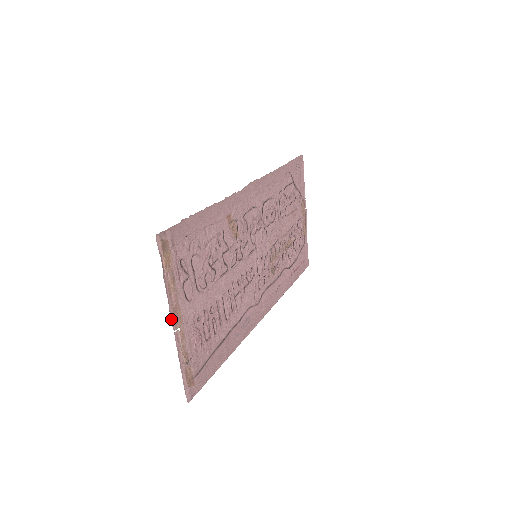
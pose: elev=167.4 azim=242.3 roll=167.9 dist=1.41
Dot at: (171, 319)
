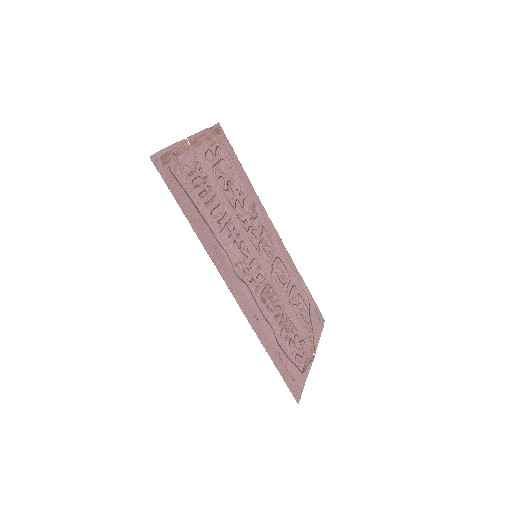
Dot at: (192, 136)
